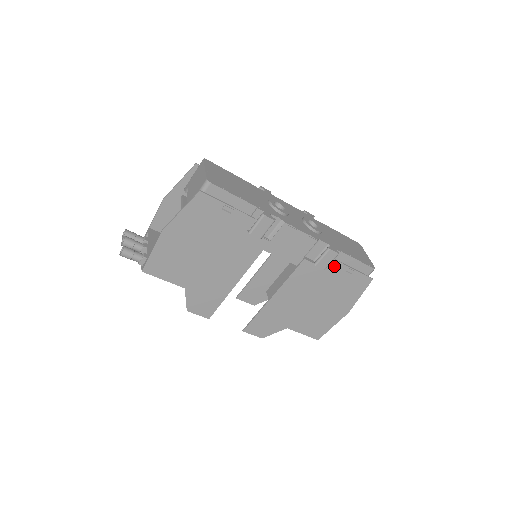
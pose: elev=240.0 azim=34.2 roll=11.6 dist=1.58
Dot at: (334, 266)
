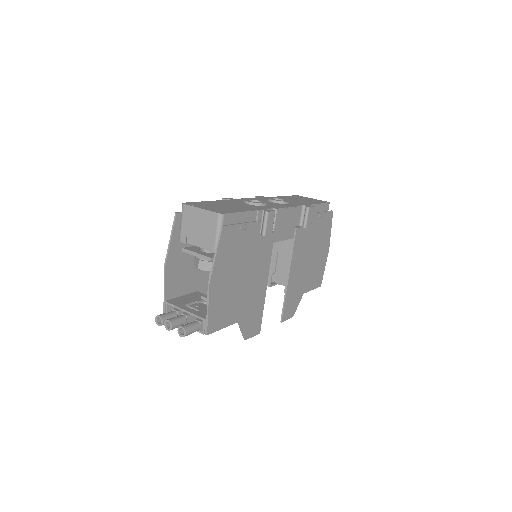
Dot at: (312, 219)
